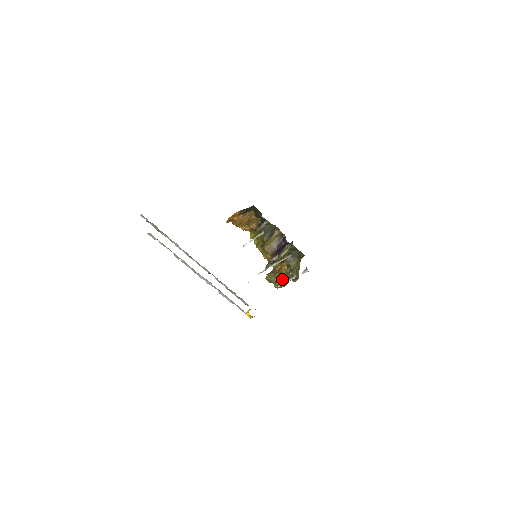
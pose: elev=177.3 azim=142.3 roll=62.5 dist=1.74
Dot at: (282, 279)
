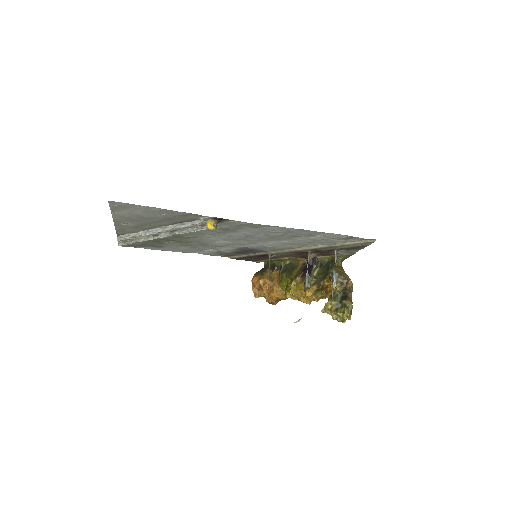
Dot at: (340, 300)
